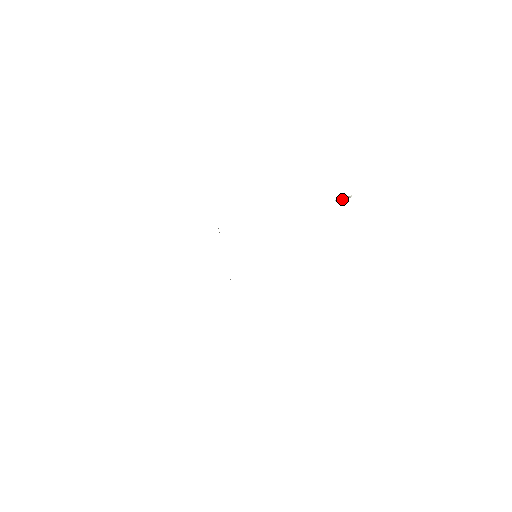
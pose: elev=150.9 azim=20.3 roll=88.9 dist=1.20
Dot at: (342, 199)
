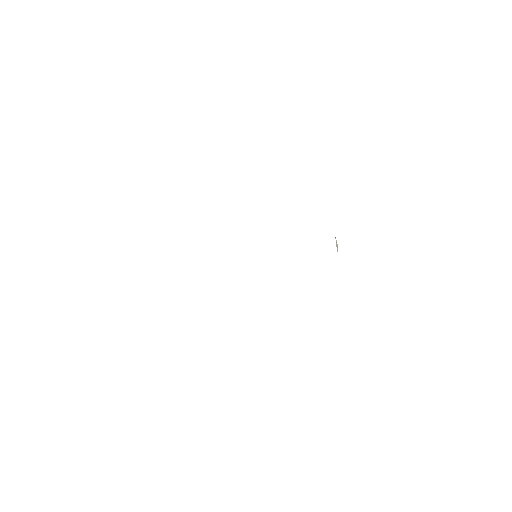
Dot at: occluded
